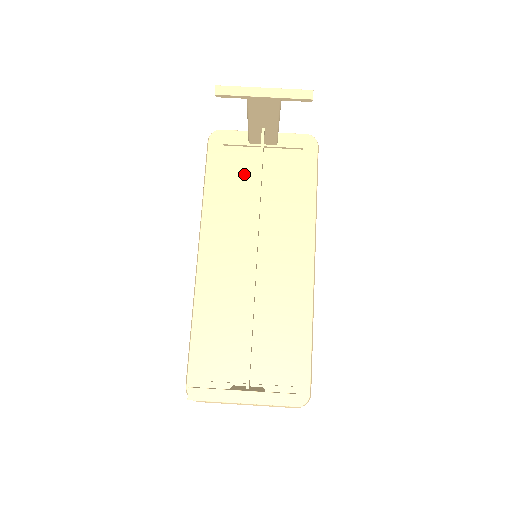
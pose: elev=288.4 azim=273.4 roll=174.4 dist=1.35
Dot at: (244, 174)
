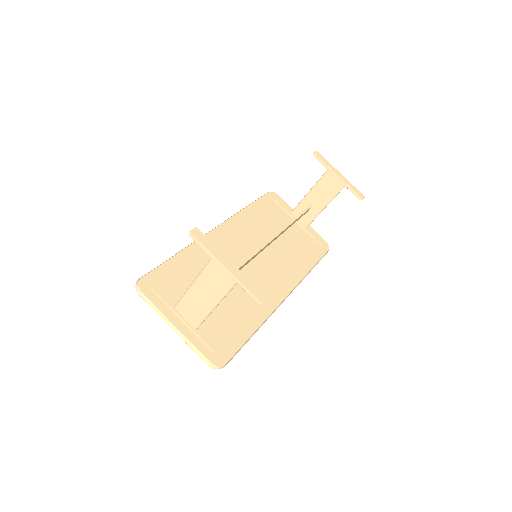
Dot at: (276, 222)
